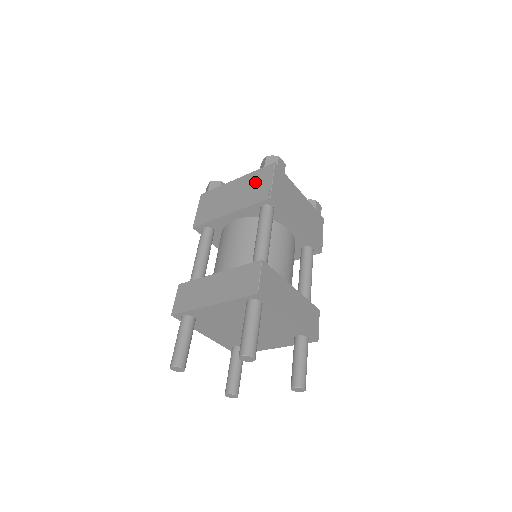
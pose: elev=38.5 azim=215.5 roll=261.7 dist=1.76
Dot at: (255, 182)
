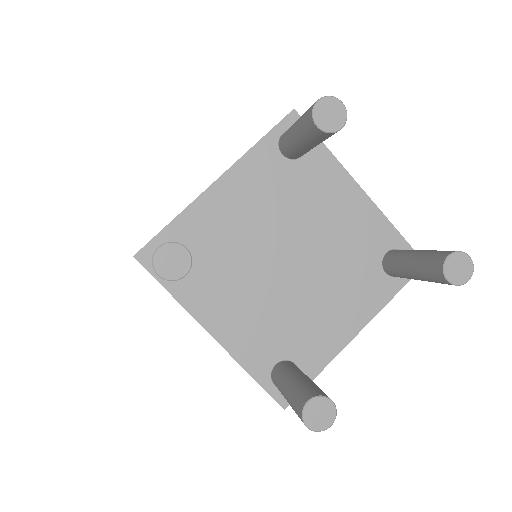
Dot at: occluded
